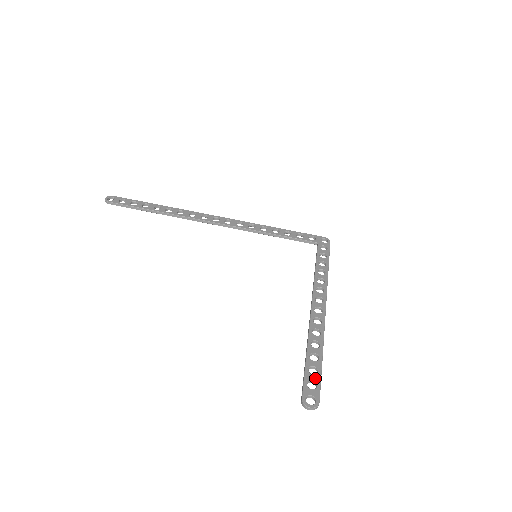
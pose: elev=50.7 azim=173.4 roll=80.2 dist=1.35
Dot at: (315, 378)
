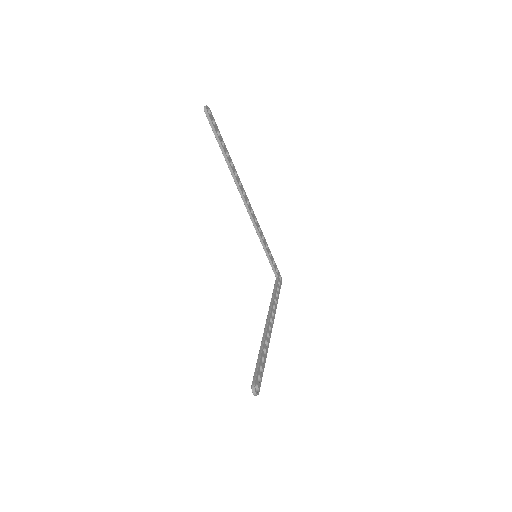
Dot at: (261, 375)
